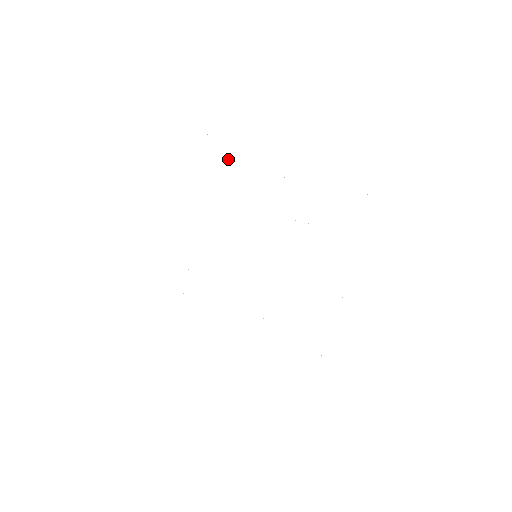
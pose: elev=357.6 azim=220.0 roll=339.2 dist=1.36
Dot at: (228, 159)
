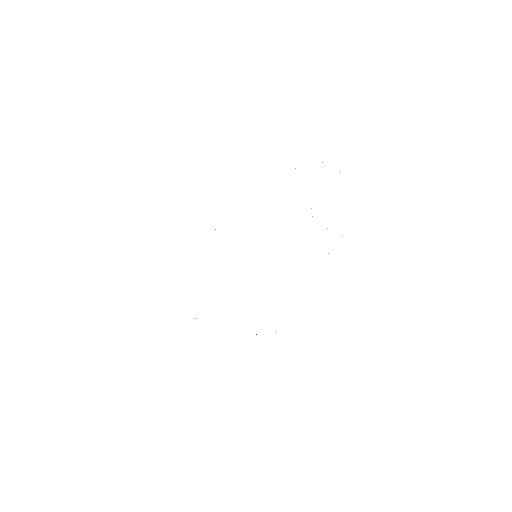
Dot at: occluded
